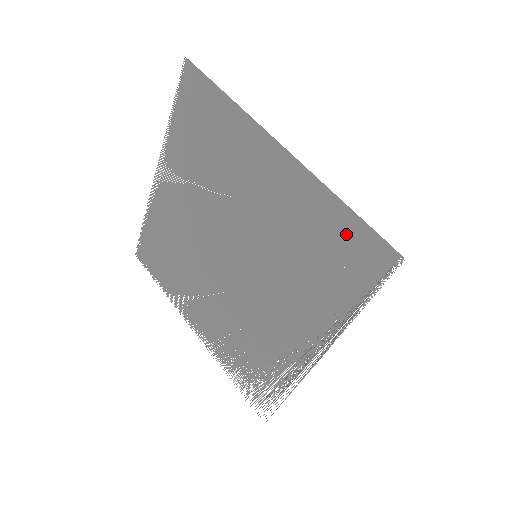
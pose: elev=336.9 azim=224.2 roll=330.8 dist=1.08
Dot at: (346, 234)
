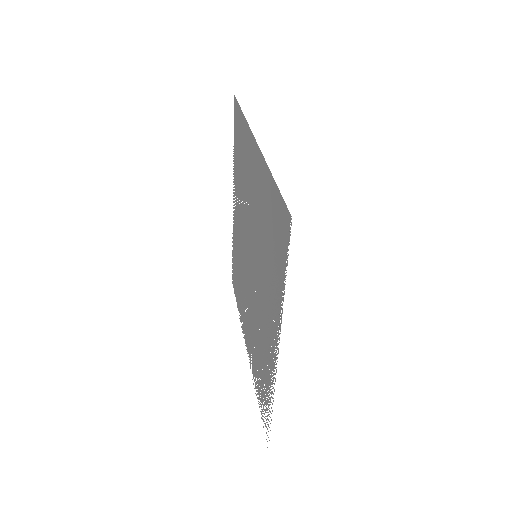
Dot at: (274, 208)
